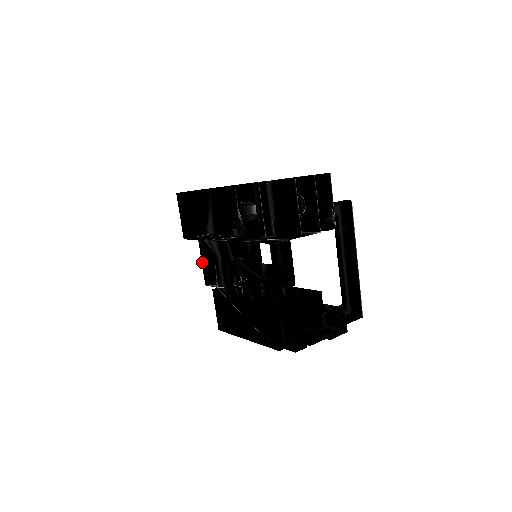
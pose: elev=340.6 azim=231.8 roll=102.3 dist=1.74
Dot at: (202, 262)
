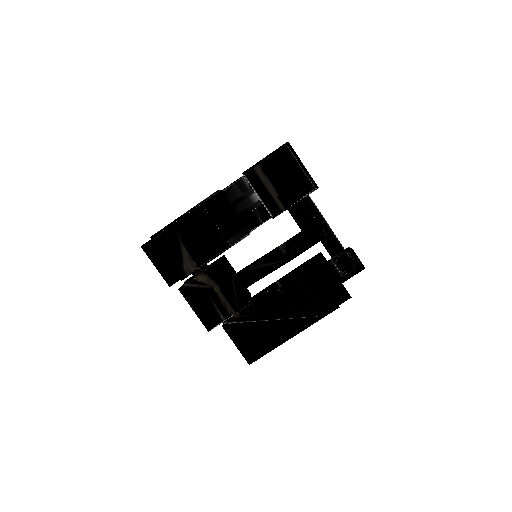
Dot at: (193, 310)
